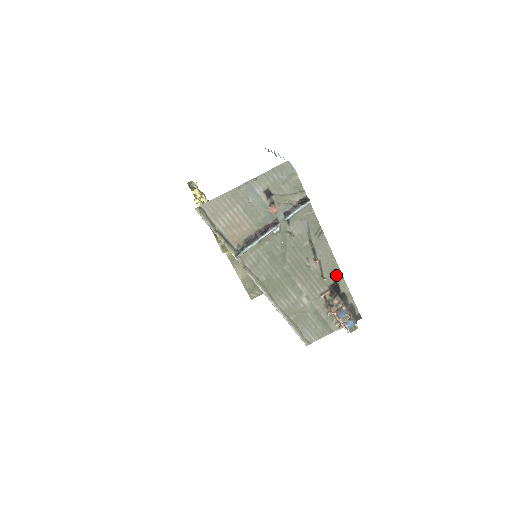
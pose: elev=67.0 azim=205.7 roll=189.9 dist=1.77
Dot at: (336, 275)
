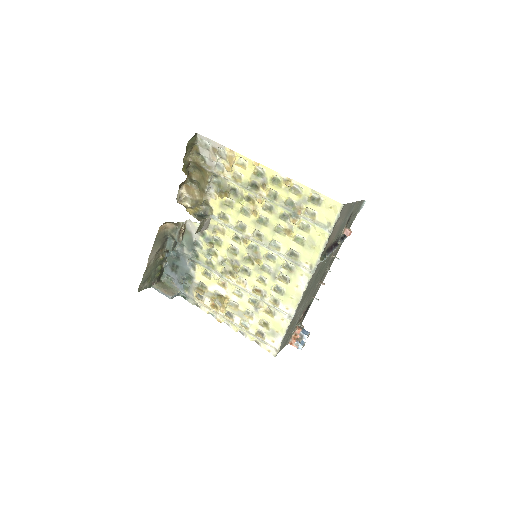
Dot at: occluded
